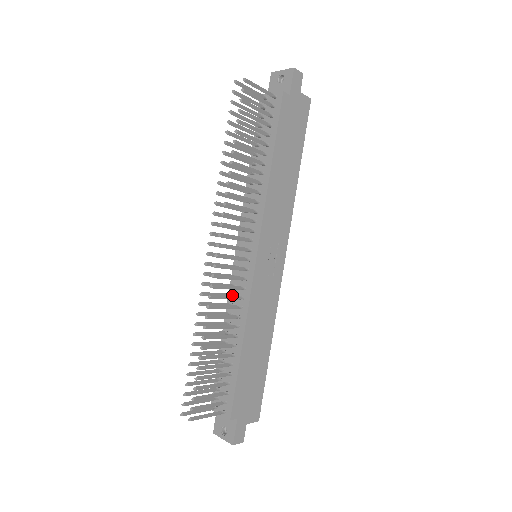
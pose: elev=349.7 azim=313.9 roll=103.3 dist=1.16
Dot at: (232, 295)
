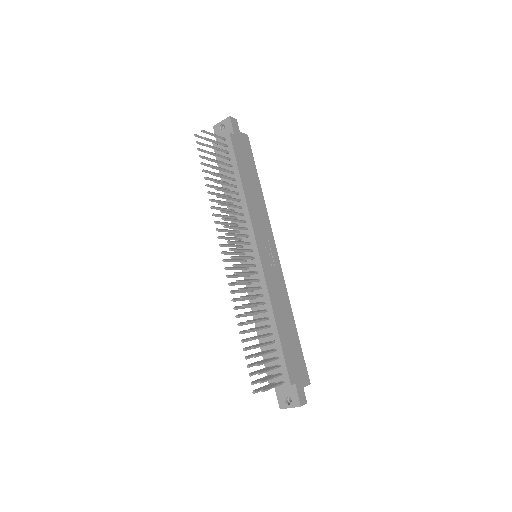
Dot at: (251, 290)
